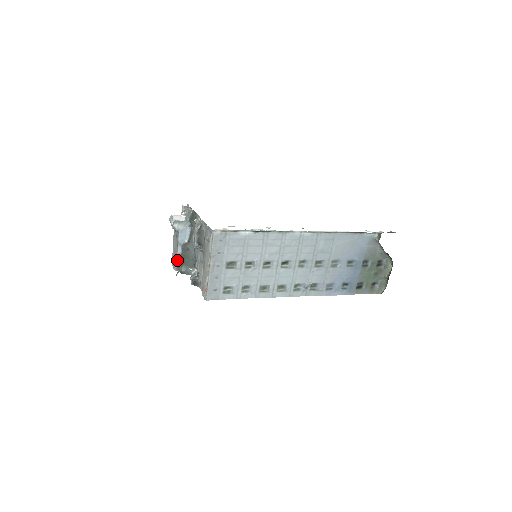
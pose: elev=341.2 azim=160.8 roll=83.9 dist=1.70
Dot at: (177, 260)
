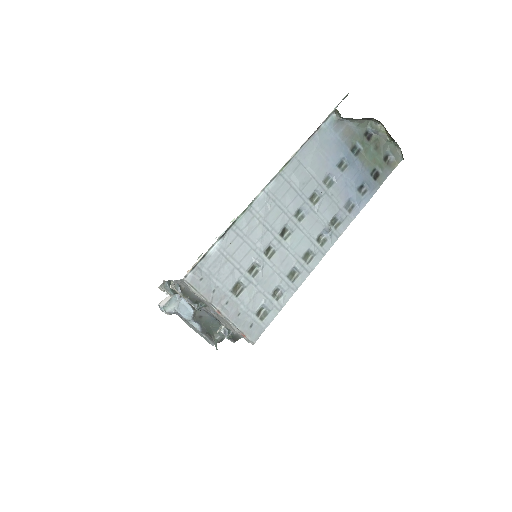
Dot at: (205, 335)
